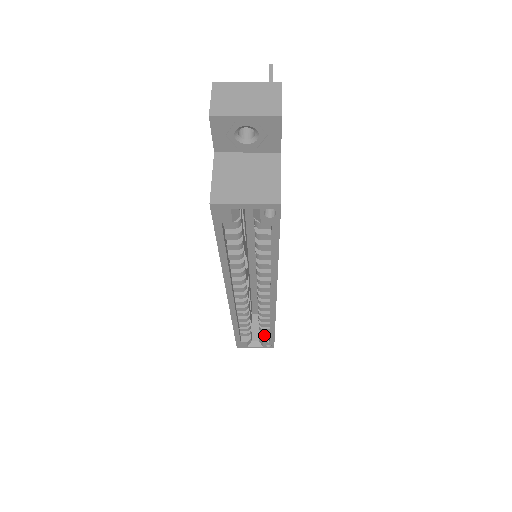
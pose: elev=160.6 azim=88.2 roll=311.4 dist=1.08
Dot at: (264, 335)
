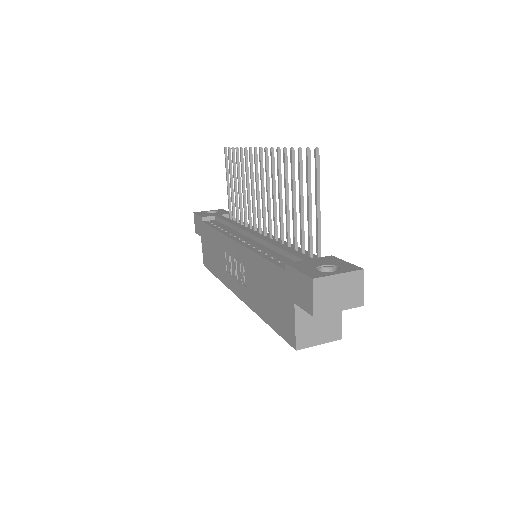
Dot at: occluded
